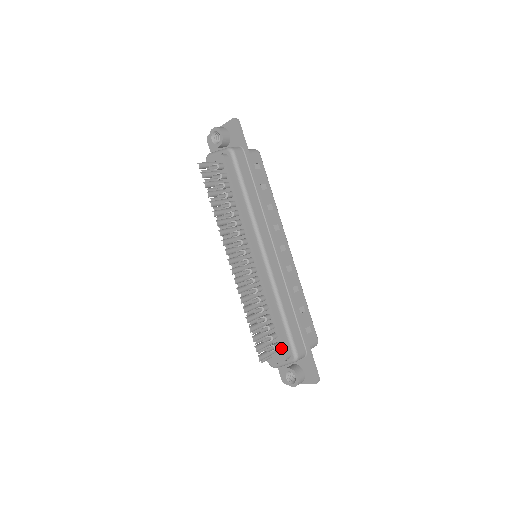
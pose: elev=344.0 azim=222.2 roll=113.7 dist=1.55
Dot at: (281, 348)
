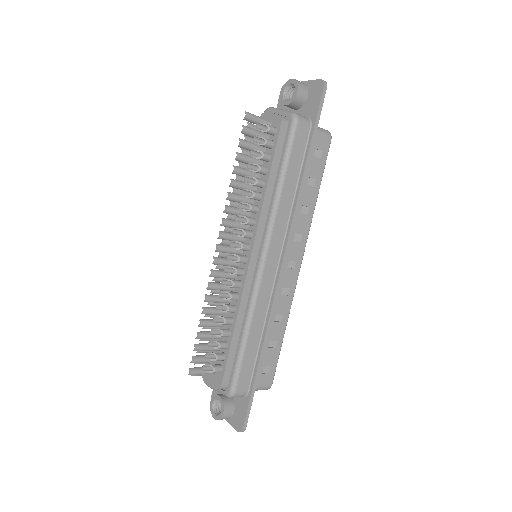
Dot at: (221, 374)
